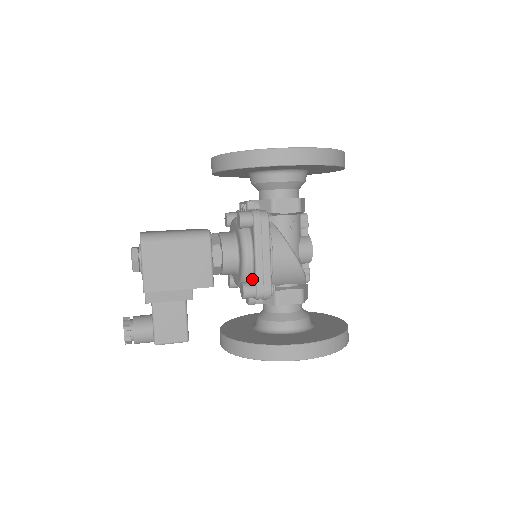
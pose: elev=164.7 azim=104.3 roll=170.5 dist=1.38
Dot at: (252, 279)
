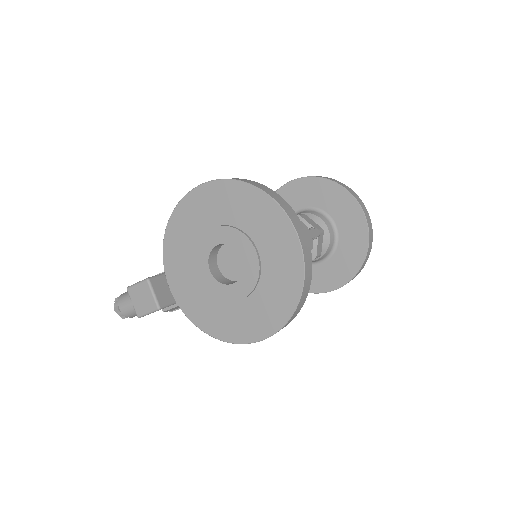
Dot at: occluded
